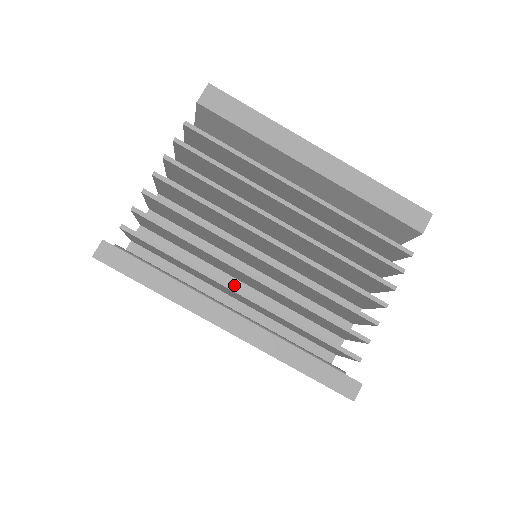
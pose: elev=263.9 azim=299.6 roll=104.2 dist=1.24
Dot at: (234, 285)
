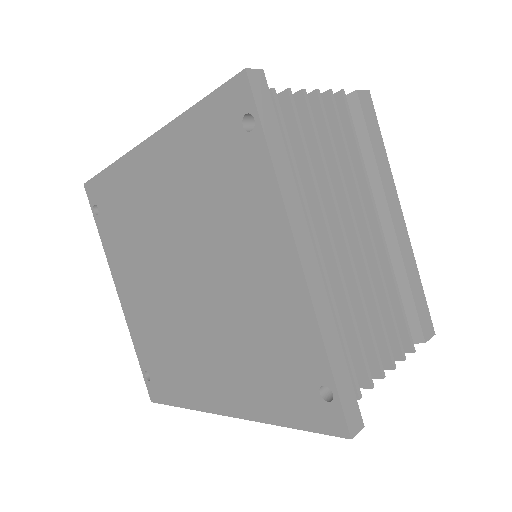
Dot at: occluded
